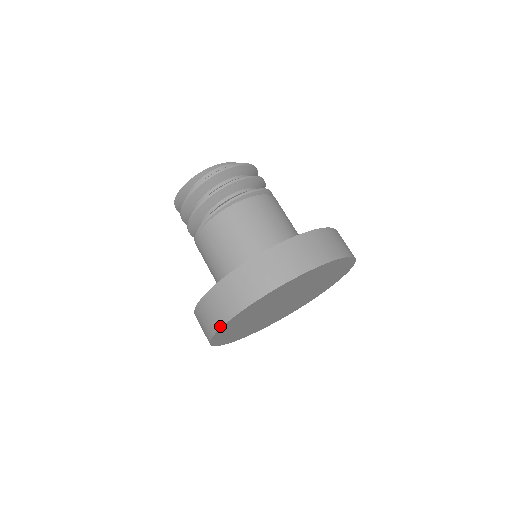
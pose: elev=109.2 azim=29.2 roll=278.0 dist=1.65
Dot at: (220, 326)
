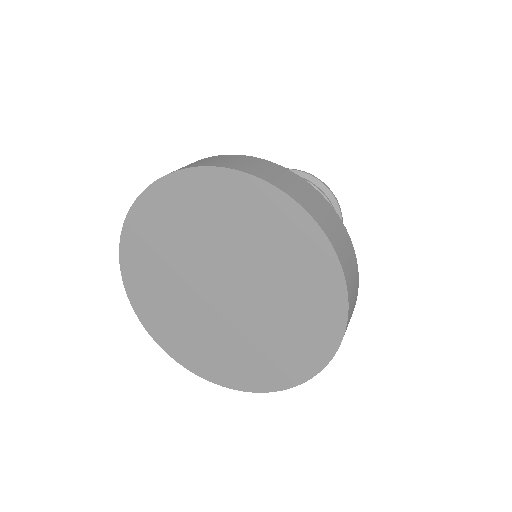
Dot at: (122, 273)
